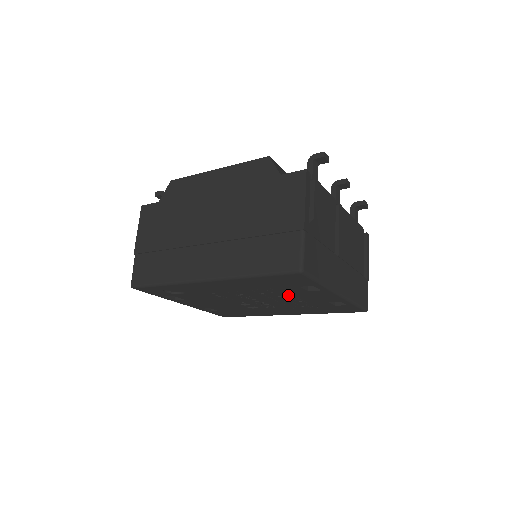
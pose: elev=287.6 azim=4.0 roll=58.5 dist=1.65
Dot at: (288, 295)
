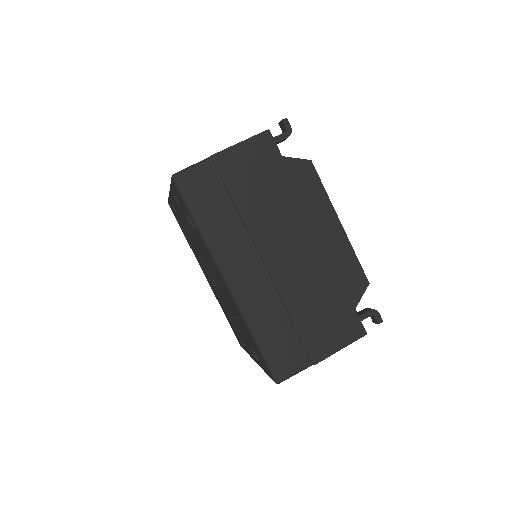
Dot at: (237, 323)
